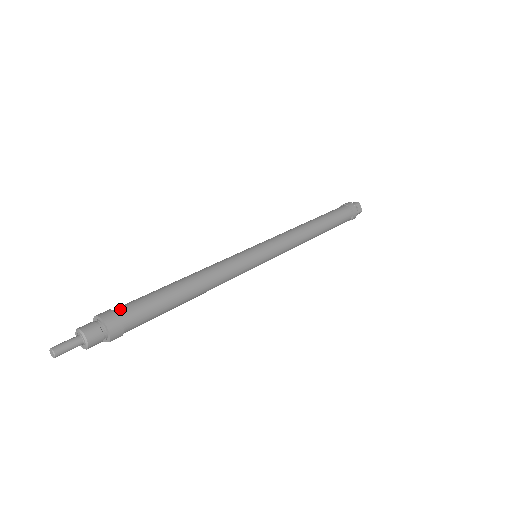
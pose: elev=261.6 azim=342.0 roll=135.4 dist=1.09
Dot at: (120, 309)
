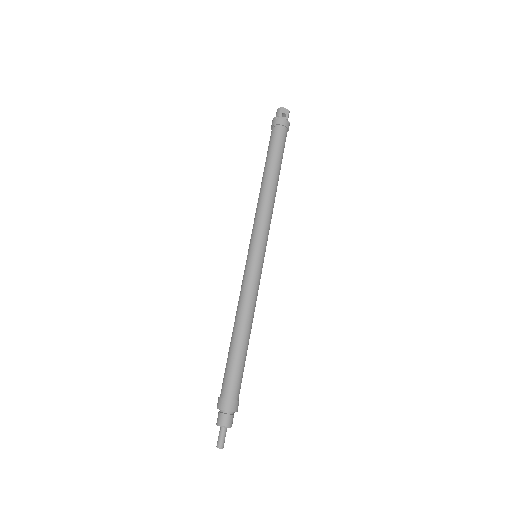
Dot at: (223, 392)
